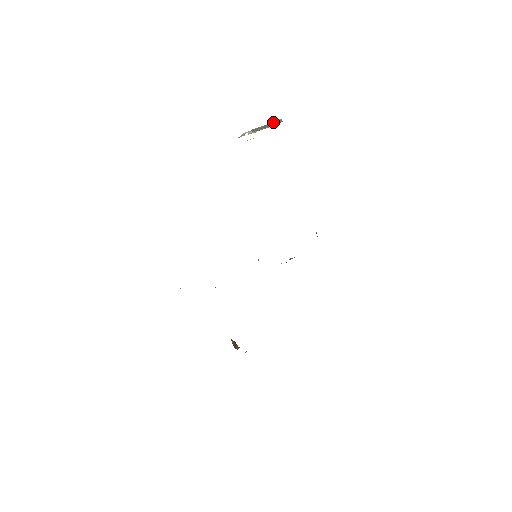
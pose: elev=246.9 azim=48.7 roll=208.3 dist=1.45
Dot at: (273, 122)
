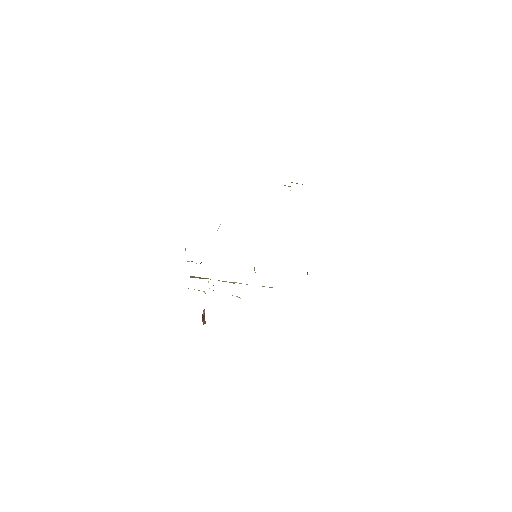
Dot at: occluded
